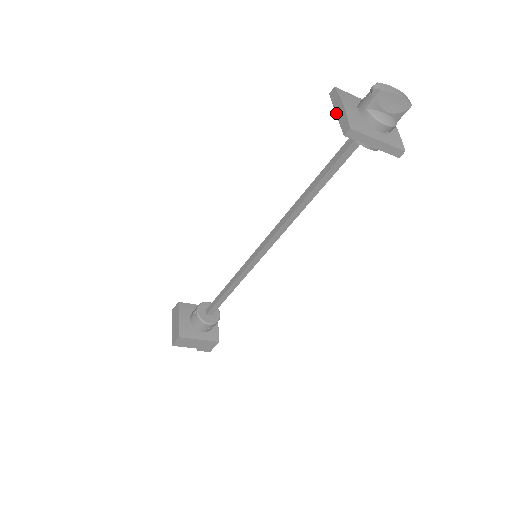
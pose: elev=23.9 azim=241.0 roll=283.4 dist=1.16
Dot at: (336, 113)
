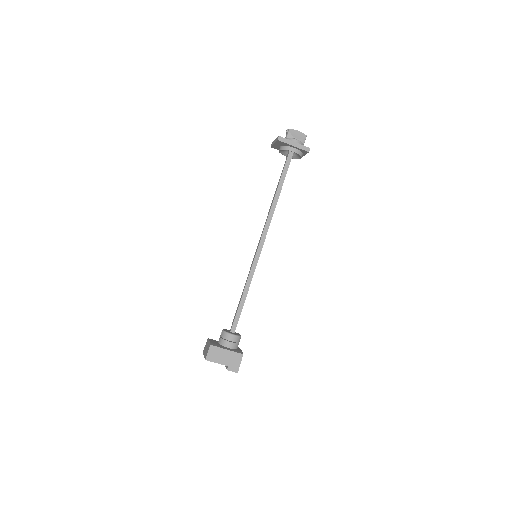
Dot at: (274, 143)
